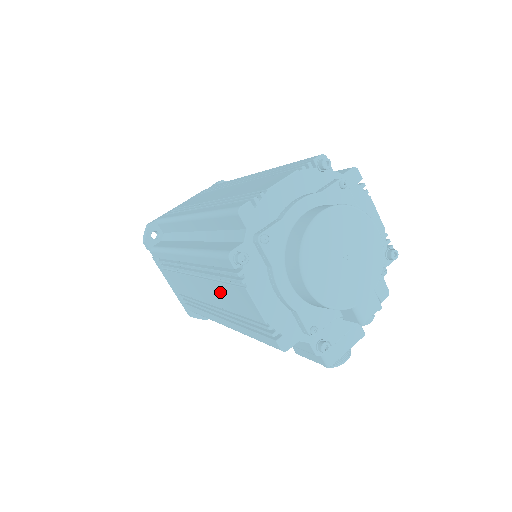
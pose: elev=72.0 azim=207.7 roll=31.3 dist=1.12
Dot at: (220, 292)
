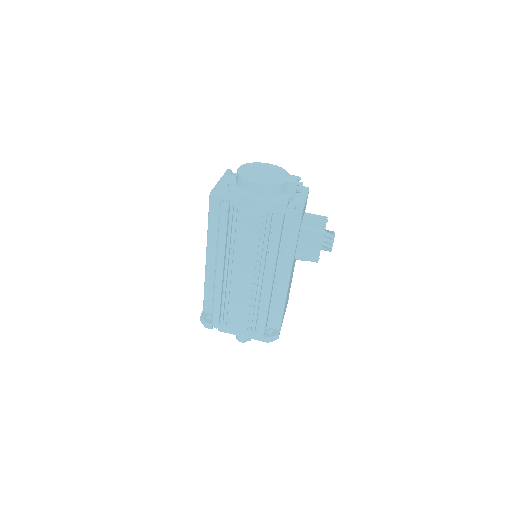
Dot at: (244, 247)
